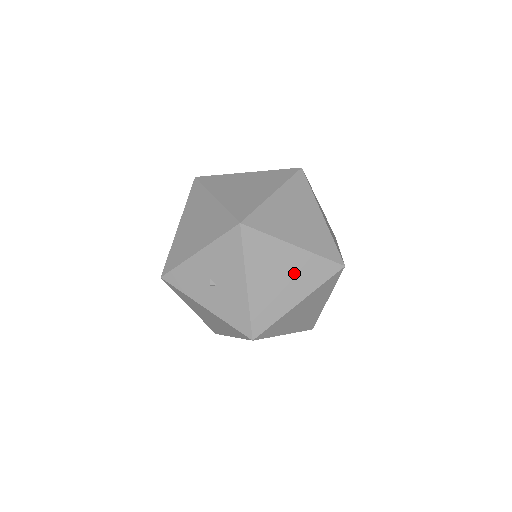
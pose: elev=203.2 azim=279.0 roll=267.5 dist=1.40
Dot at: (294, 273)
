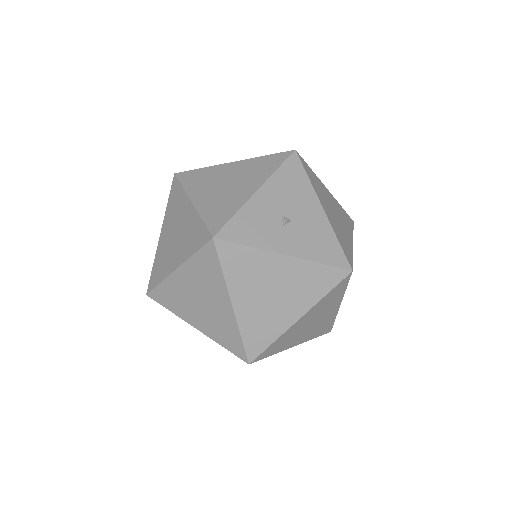
Dot at: (338, 213)
